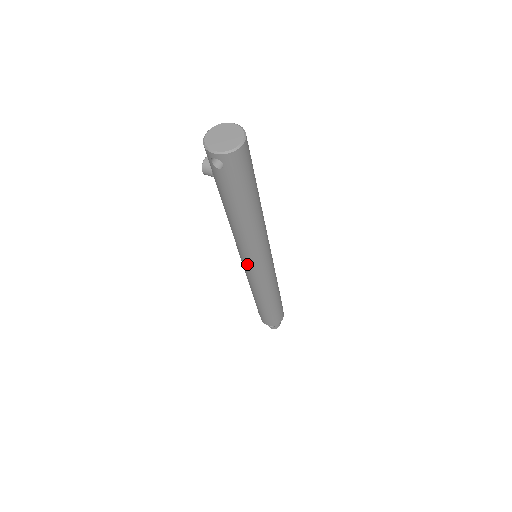
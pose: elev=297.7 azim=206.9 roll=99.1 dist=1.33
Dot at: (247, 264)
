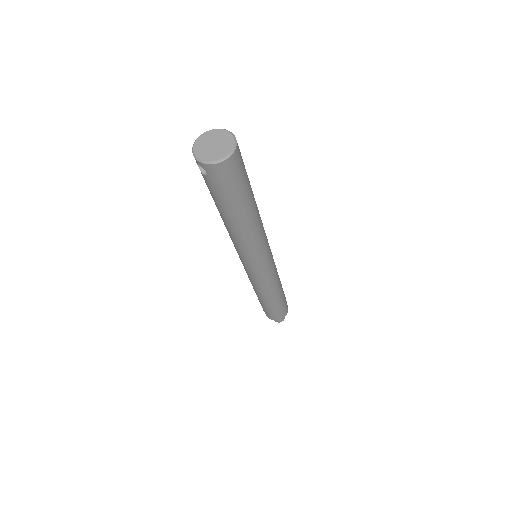
Dot at: (242, 262)
